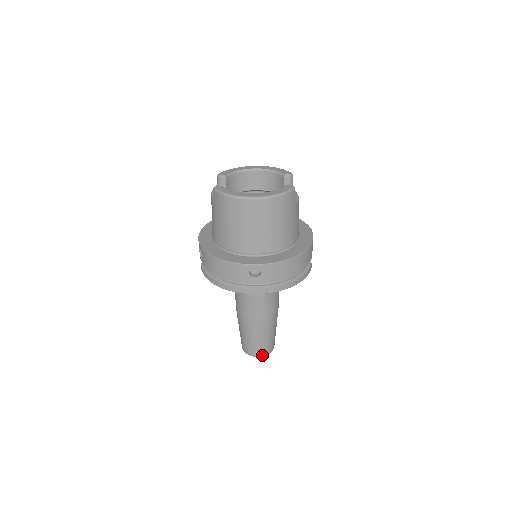
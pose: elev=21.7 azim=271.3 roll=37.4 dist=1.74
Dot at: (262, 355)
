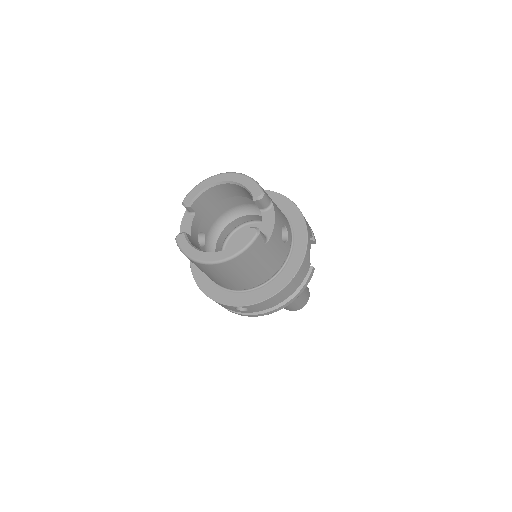
Dot at: (296, 310)
